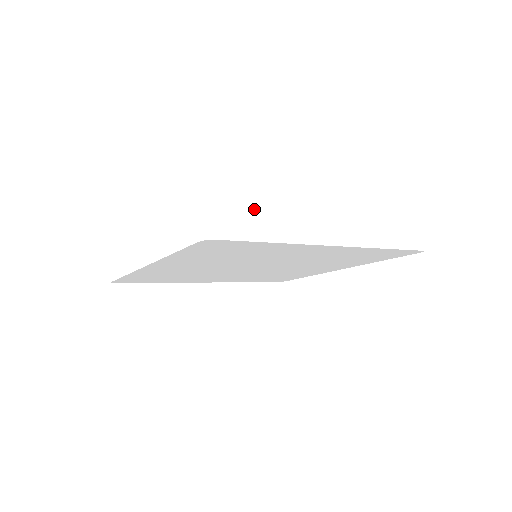
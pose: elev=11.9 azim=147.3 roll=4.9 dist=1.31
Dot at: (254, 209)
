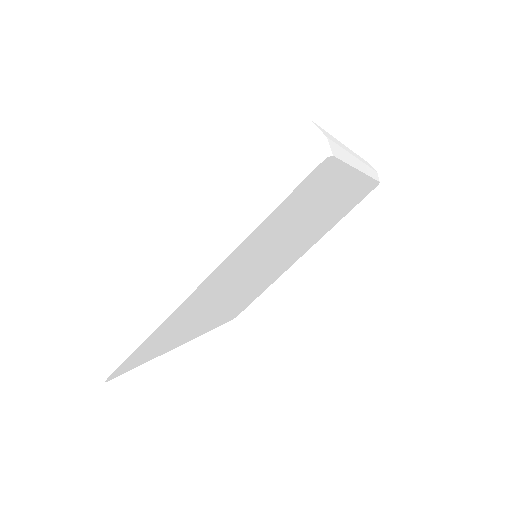
Dot at: (108, 333)
